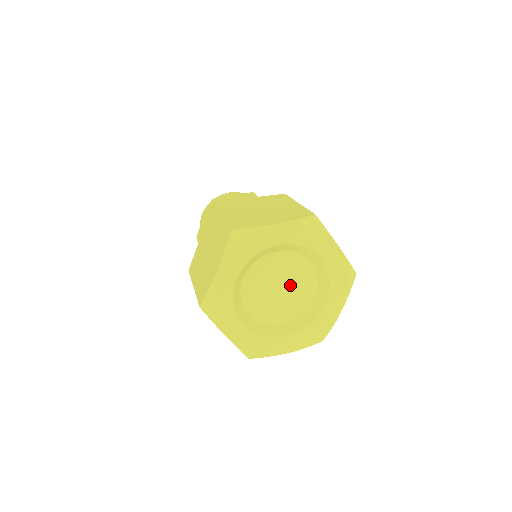
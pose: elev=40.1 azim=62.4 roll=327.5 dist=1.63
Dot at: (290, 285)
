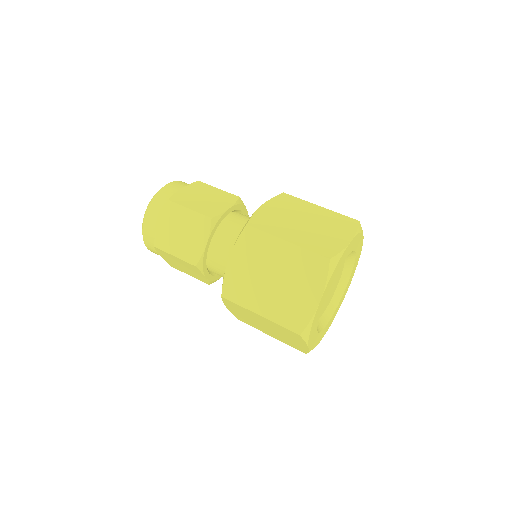
Dot at: (333, 282)
